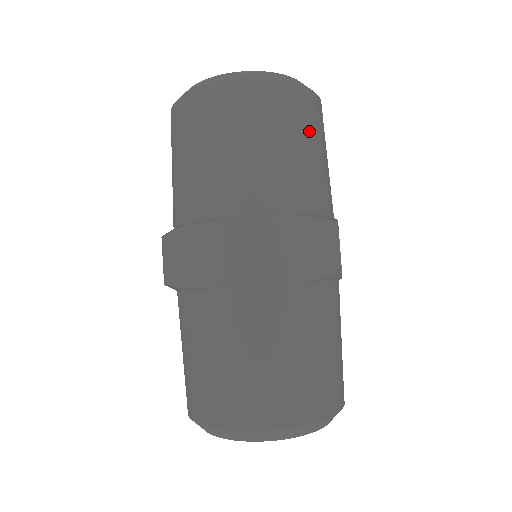
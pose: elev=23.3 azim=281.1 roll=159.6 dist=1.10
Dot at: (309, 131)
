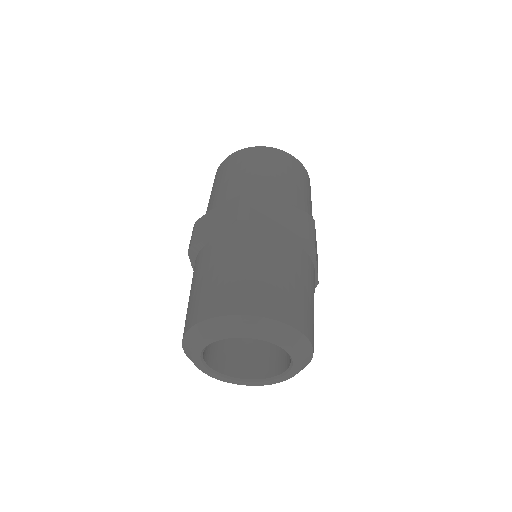
Dot at: (300, 178)
